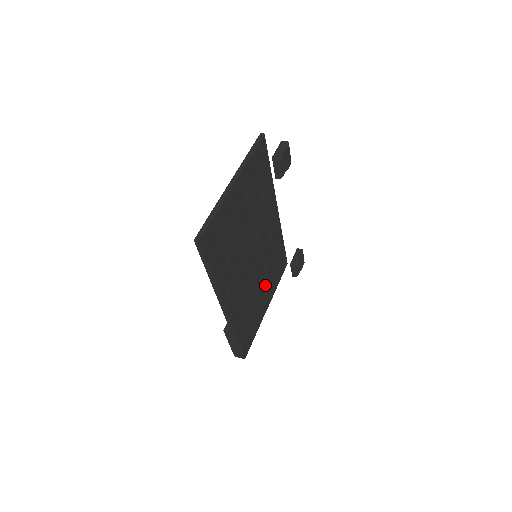
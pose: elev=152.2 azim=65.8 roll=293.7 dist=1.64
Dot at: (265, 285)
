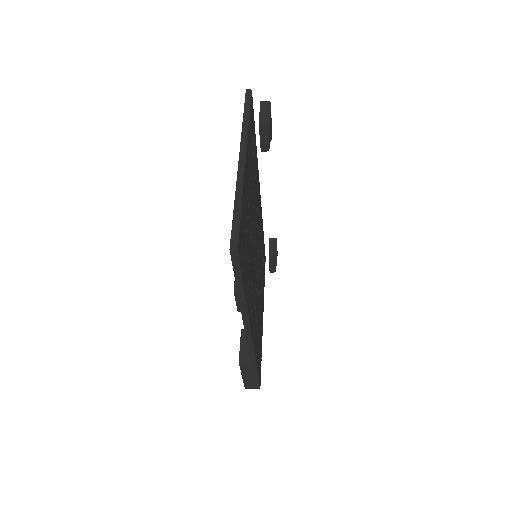
Dot at: (261, 290)
